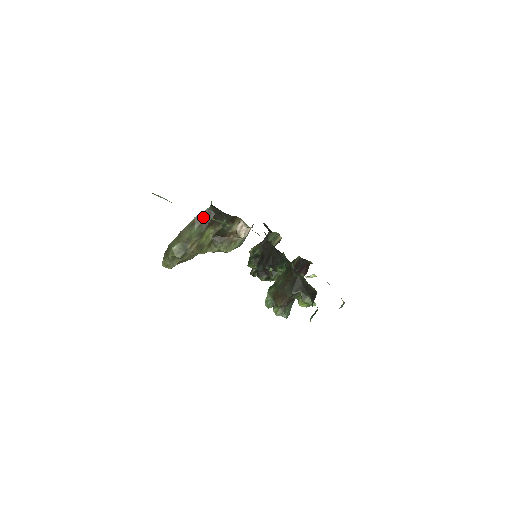
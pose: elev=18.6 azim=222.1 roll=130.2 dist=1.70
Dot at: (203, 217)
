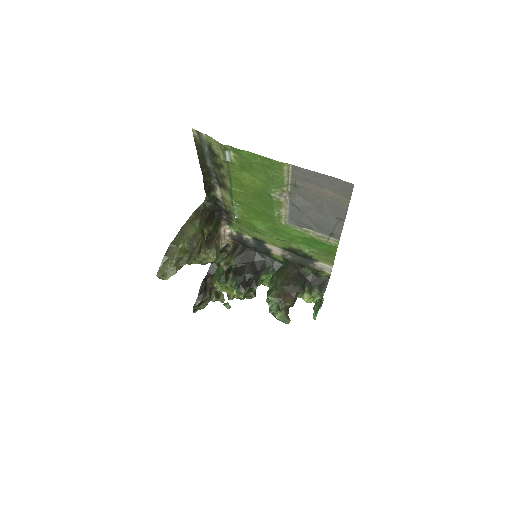
Dot at: (201, 212)
